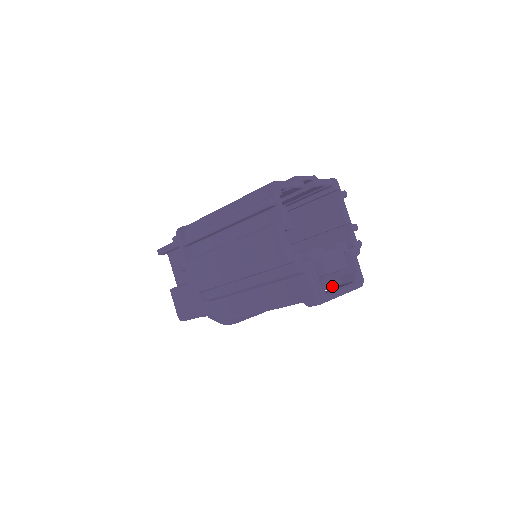
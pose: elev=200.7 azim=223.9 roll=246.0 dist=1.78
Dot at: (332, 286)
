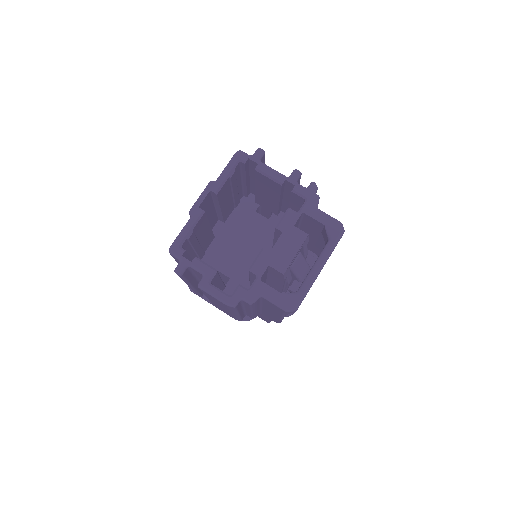
Dot at: occluded
